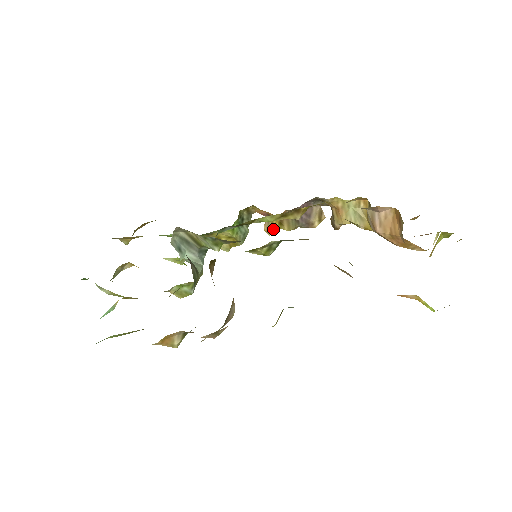
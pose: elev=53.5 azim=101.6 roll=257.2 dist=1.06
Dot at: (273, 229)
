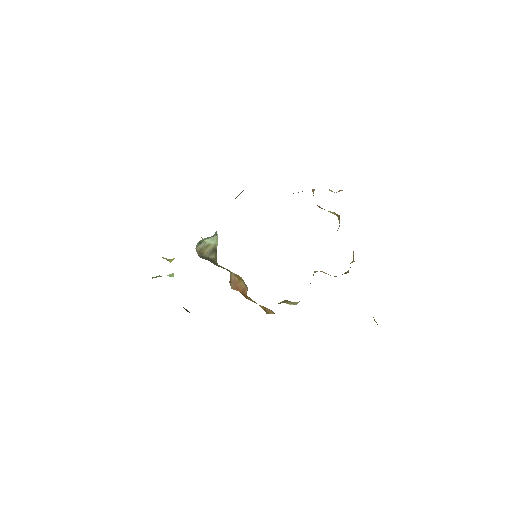
Dot at: occluded
